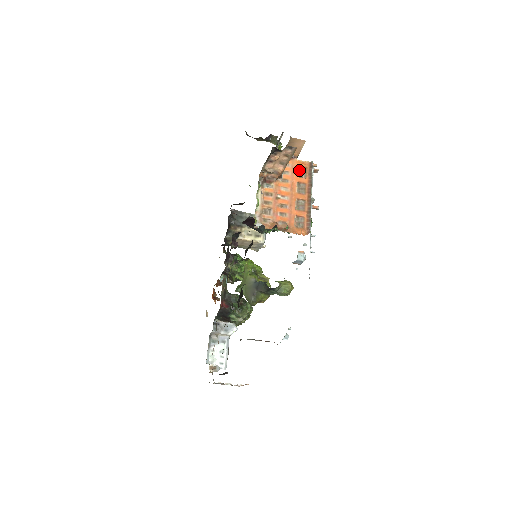
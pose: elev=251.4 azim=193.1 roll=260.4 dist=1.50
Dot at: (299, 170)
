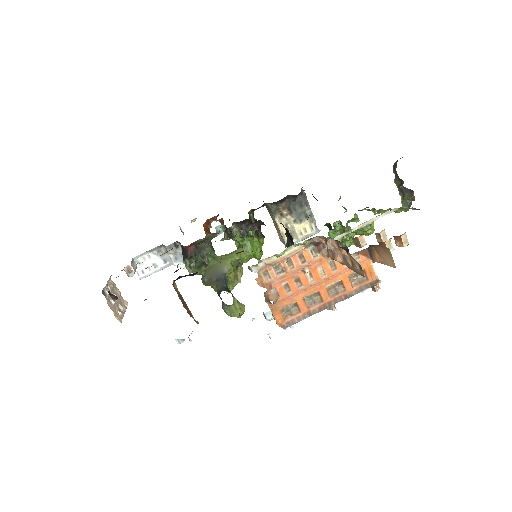
Dot at: occluded
